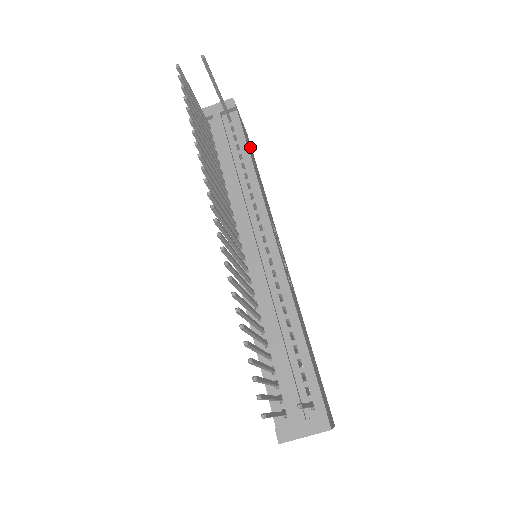
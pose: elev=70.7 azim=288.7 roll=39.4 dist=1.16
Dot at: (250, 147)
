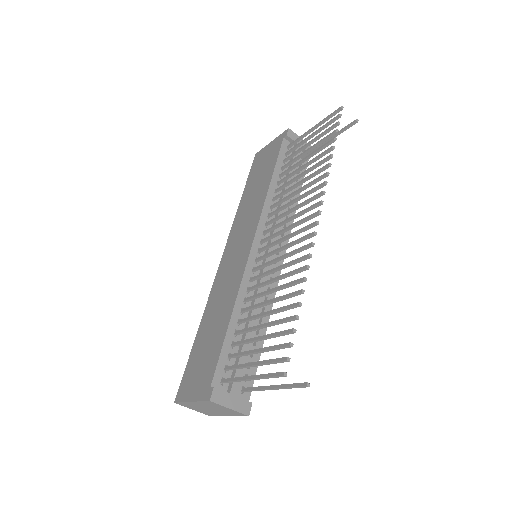
Dot at: occluded
